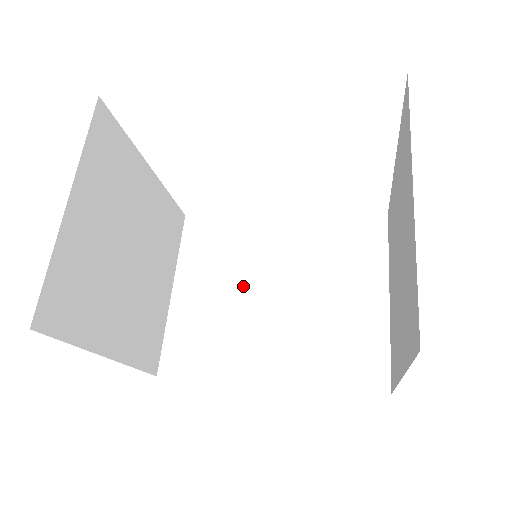
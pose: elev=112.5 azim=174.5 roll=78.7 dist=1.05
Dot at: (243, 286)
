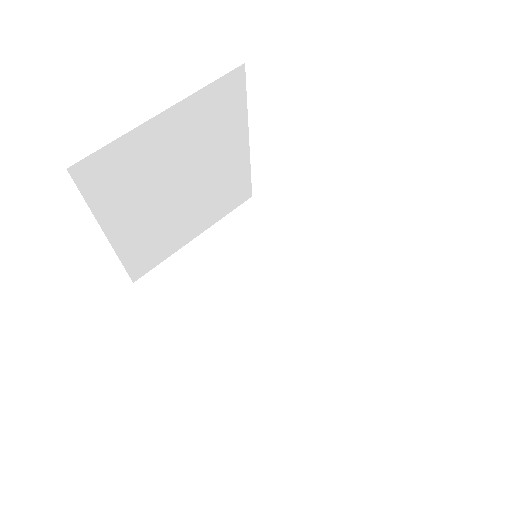
Dot at: (243, 276)
